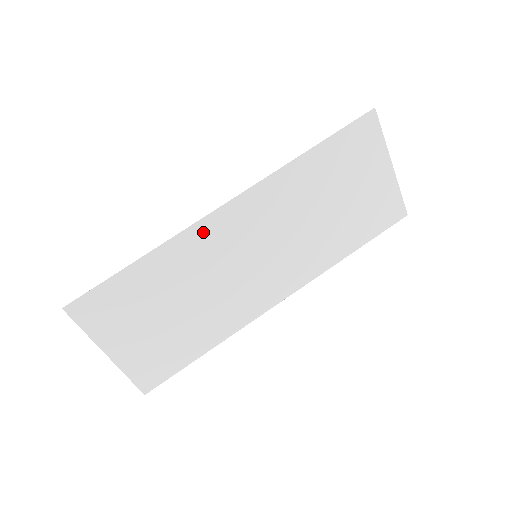
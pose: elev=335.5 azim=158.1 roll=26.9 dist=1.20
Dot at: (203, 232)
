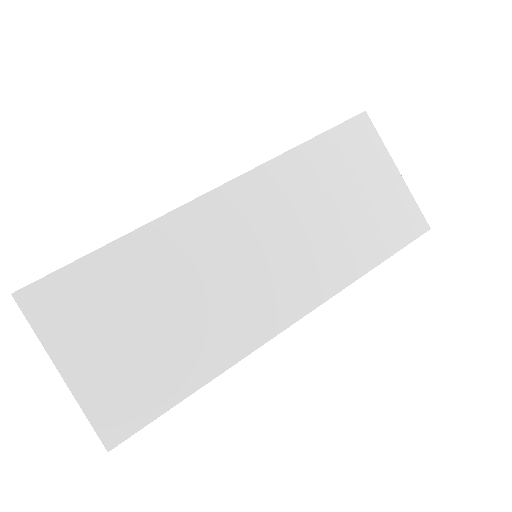
Dot at: (191, 218)
